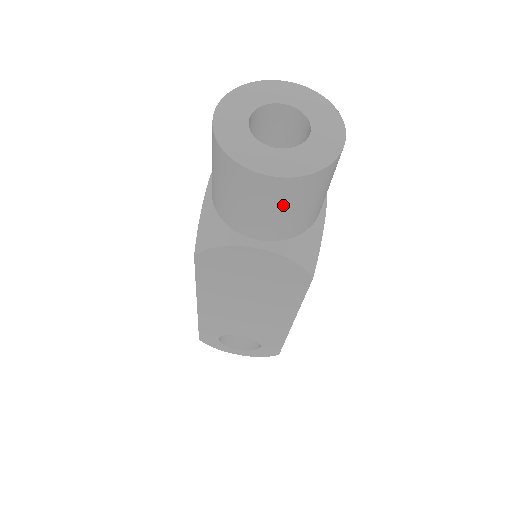
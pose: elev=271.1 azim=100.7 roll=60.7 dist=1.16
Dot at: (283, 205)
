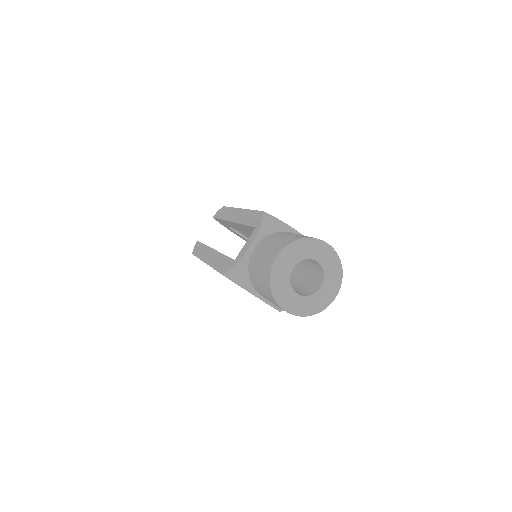
Dot at: occluded
